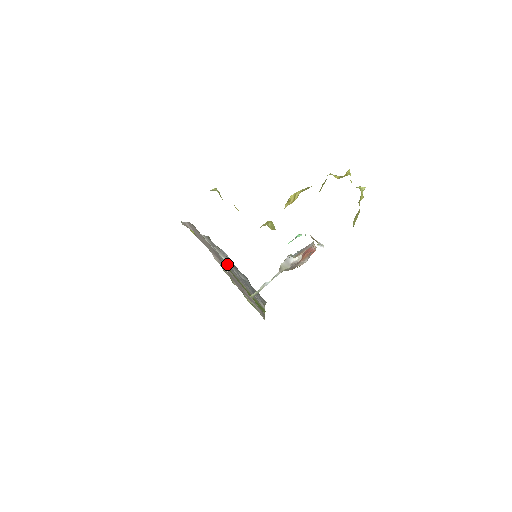
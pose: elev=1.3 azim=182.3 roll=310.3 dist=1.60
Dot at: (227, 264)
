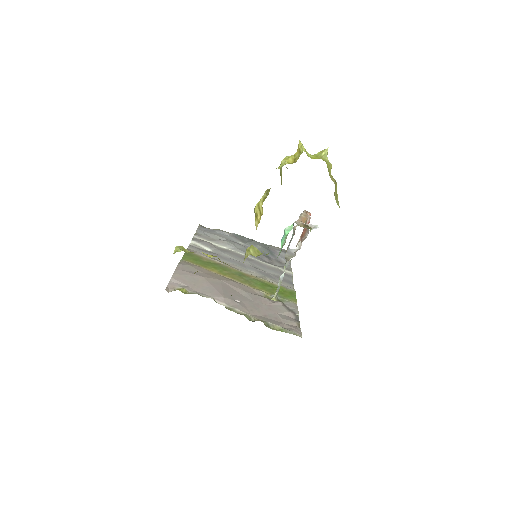
Dot at: (233, 258)
